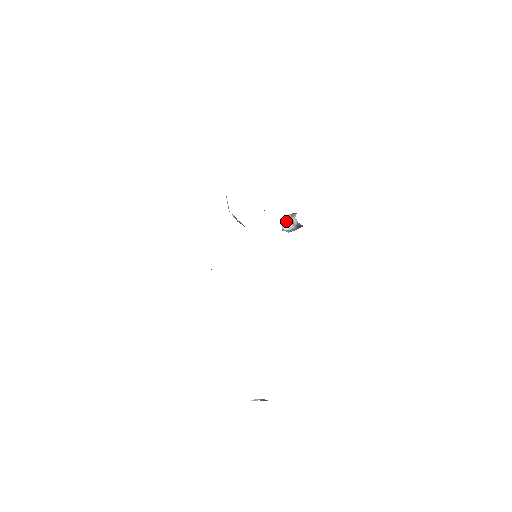
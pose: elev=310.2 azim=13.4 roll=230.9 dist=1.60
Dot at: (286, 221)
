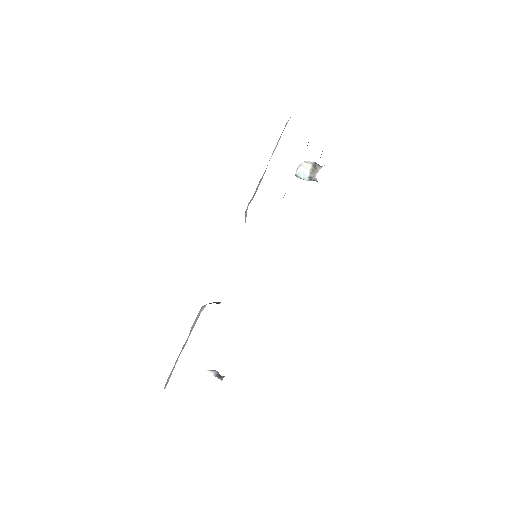
Dot at: (304, 172)
